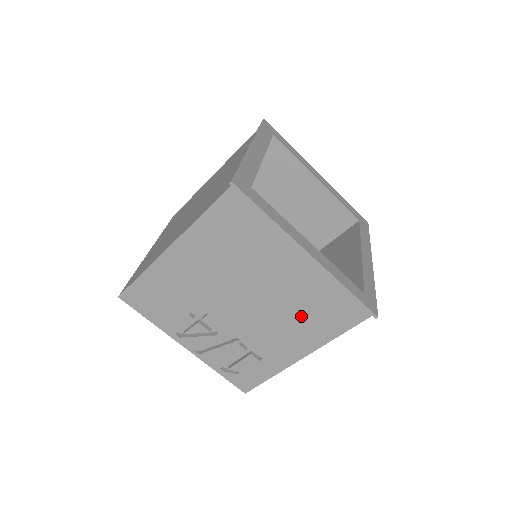
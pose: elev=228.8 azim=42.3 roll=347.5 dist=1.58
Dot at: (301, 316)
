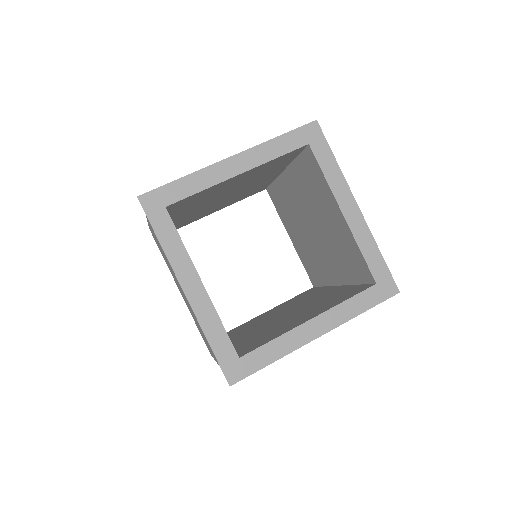
Dot at: occluded
